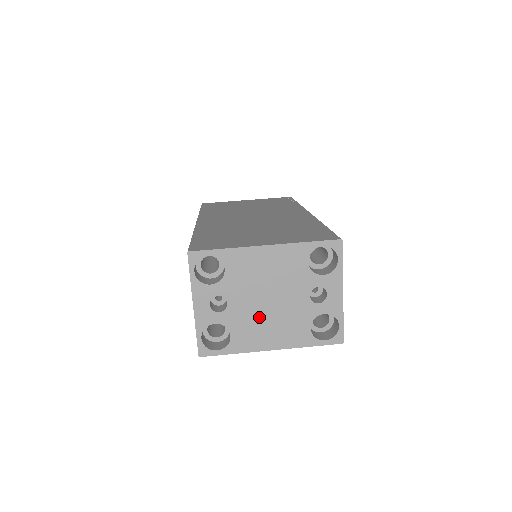
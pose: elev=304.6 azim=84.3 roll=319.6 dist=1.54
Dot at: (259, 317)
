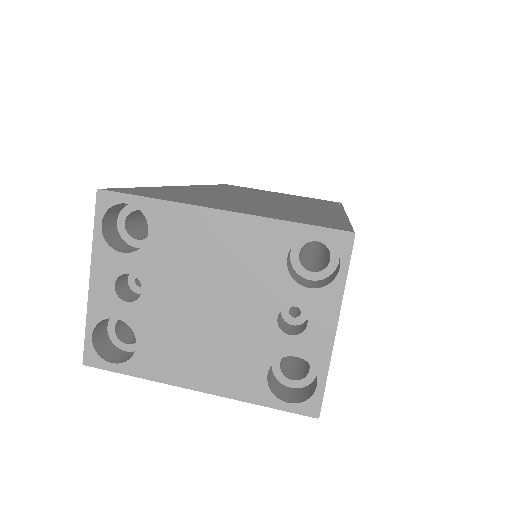
Dot at: (187, 329)
